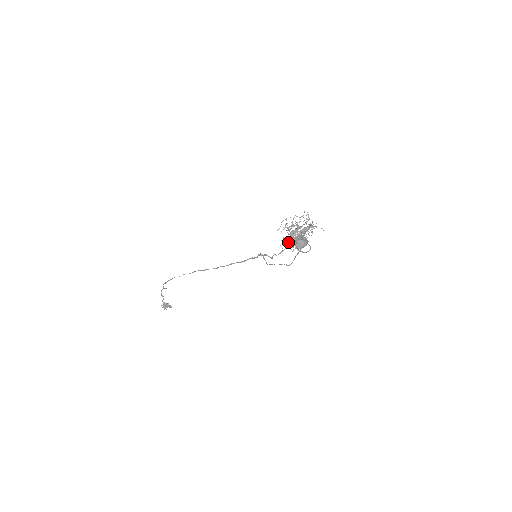
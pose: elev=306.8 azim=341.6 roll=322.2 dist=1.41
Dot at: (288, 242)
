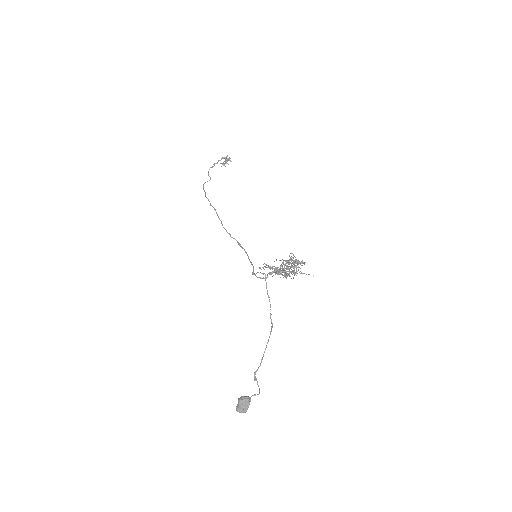
Dot at: occluded
